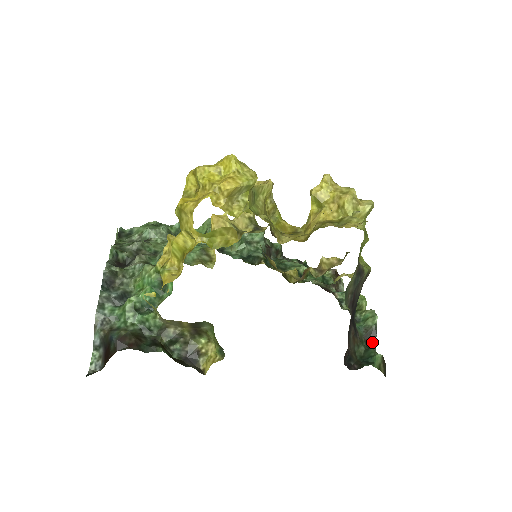
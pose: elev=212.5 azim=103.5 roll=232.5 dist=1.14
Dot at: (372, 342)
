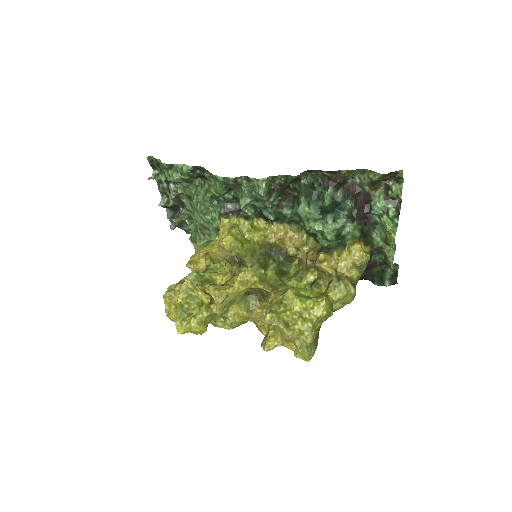
Dot at: (394, 264)
